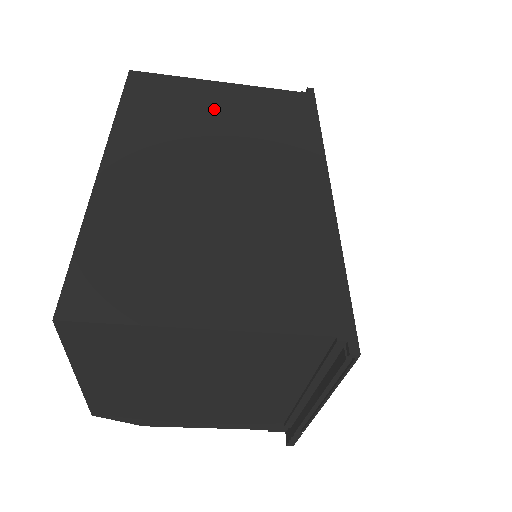
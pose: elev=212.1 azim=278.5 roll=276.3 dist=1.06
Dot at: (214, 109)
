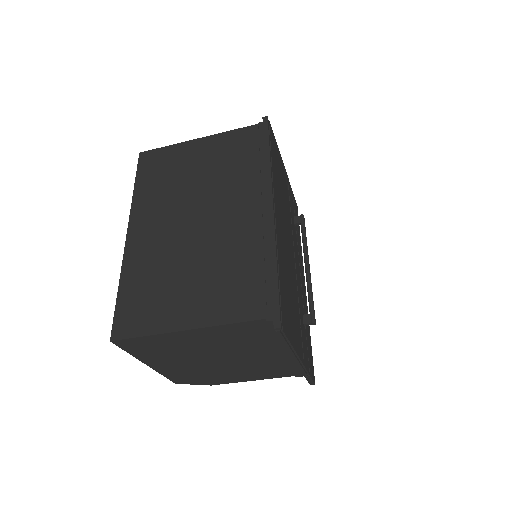
Dot at: (194, 165)
